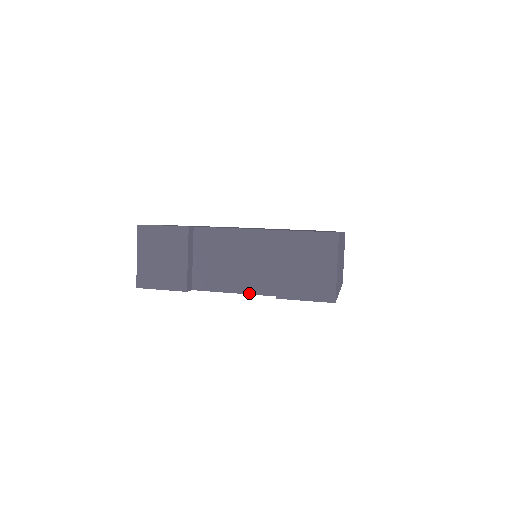
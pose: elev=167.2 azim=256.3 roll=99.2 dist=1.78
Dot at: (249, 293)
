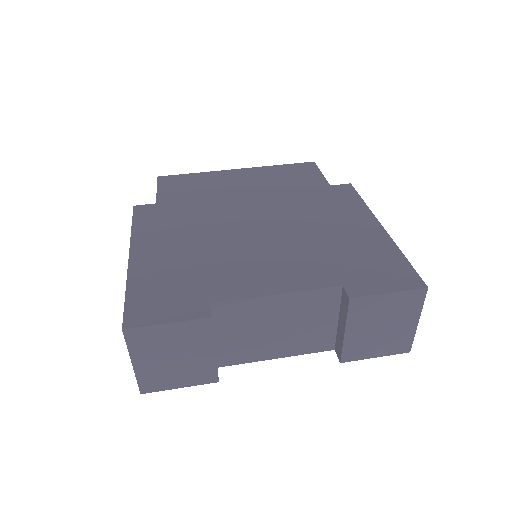
Dot at: (297, 355)
